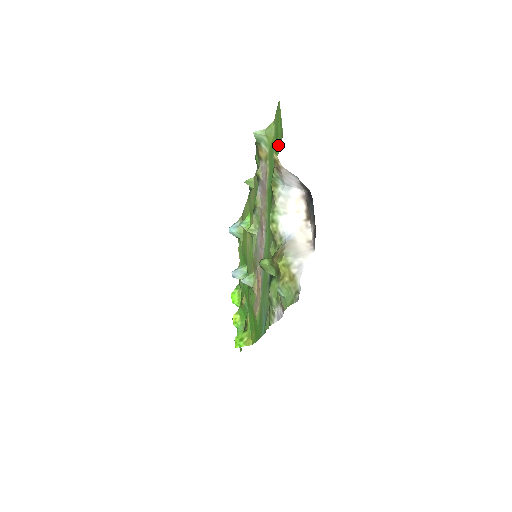
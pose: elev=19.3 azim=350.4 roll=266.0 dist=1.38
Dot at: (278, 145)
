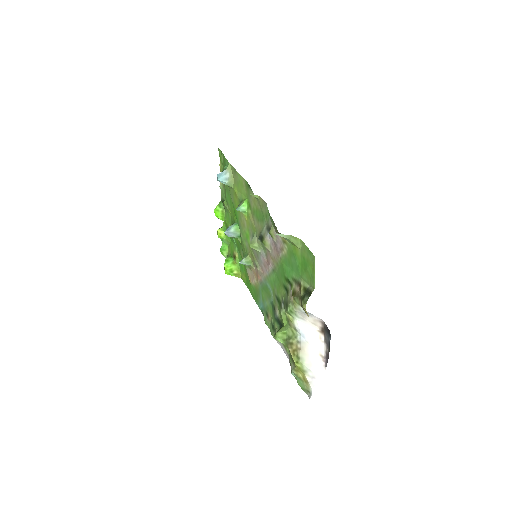
Dot at: (305, 276)
